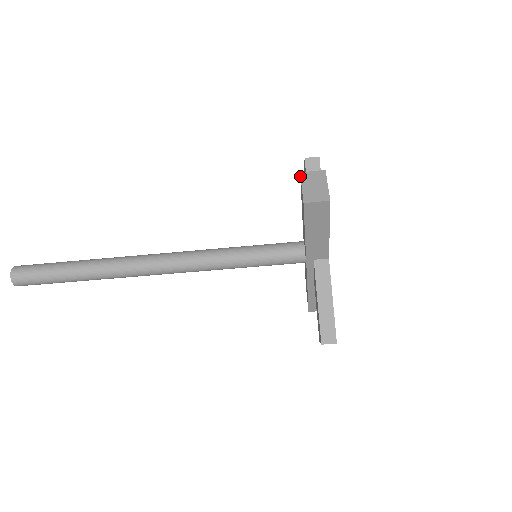
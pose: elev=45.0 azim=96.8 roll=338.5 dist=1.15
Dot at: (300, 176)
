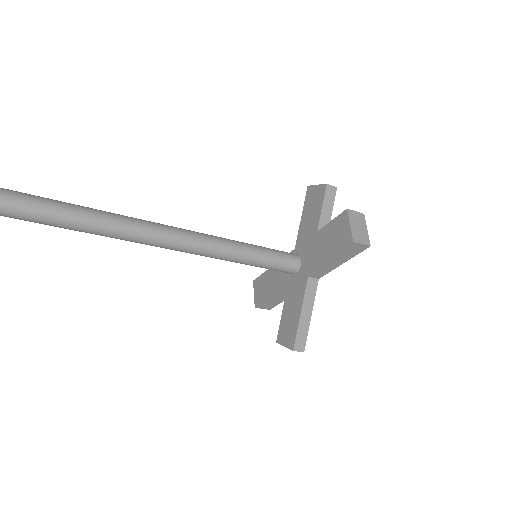
Dot at: (347, 212)
